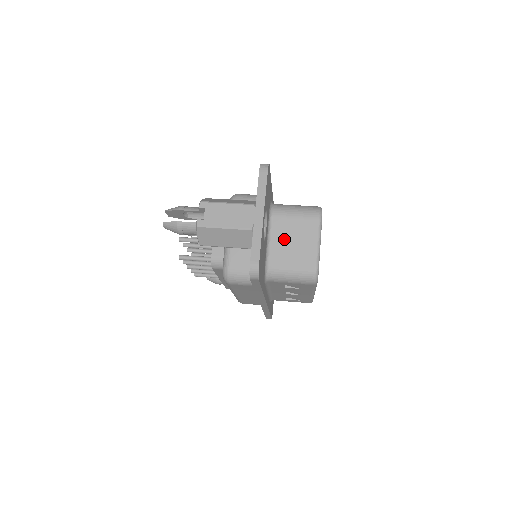
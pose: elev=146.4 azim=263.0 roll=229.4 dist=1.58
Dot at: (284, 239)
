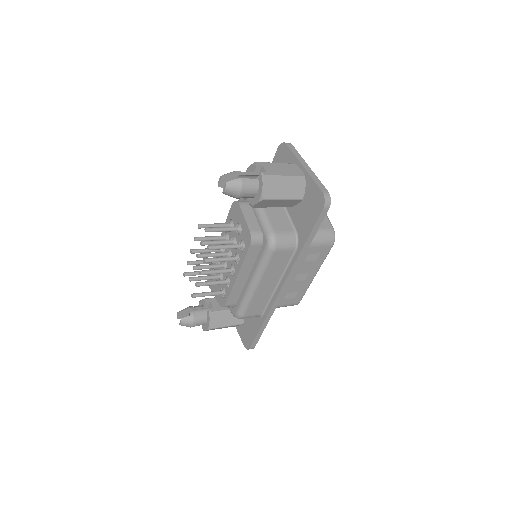
Dot at: occluded
